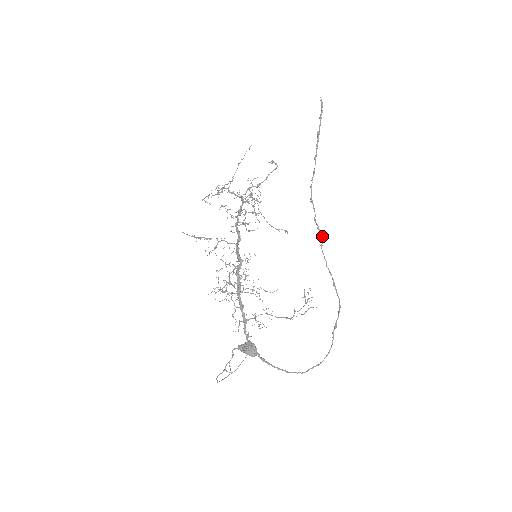
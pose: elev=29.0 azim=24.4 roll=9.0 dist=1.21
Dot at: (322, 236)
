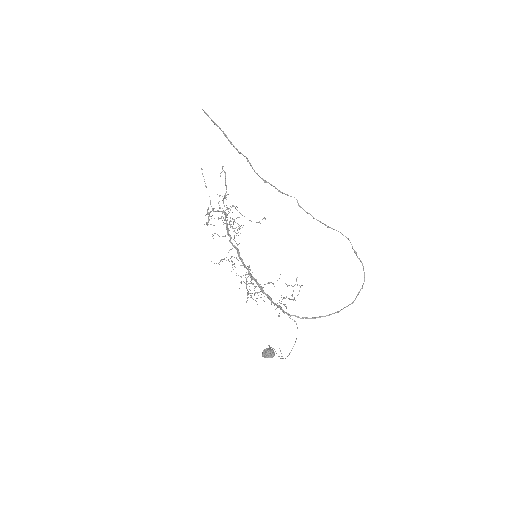
Dot at: occluded
